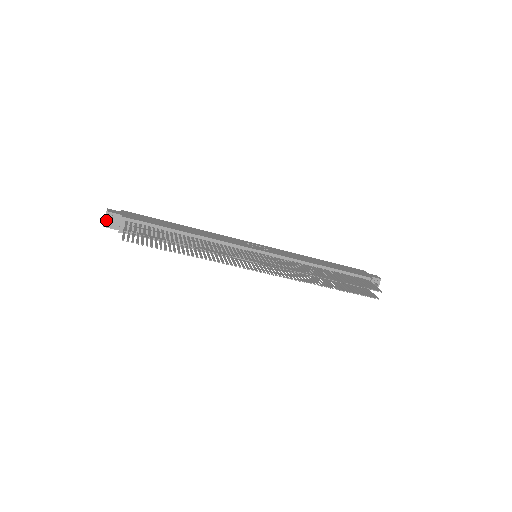
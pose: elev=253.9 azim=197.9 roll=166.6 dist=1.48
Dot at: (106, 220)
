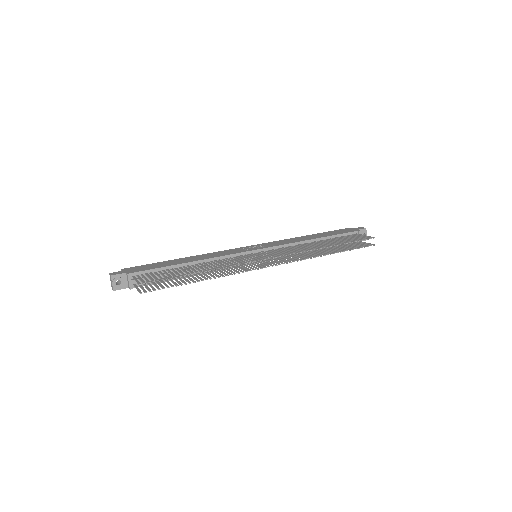
Dot at: (114, 284)
